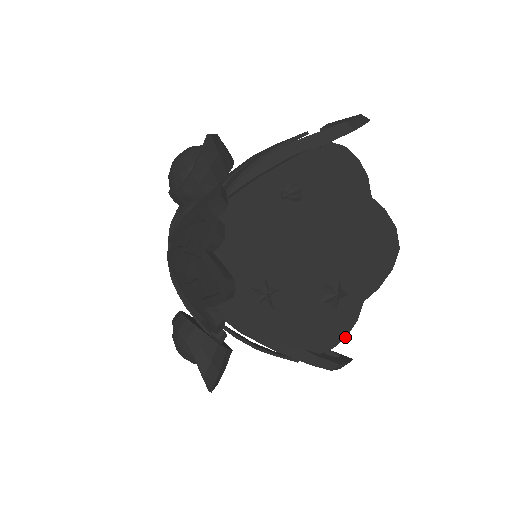
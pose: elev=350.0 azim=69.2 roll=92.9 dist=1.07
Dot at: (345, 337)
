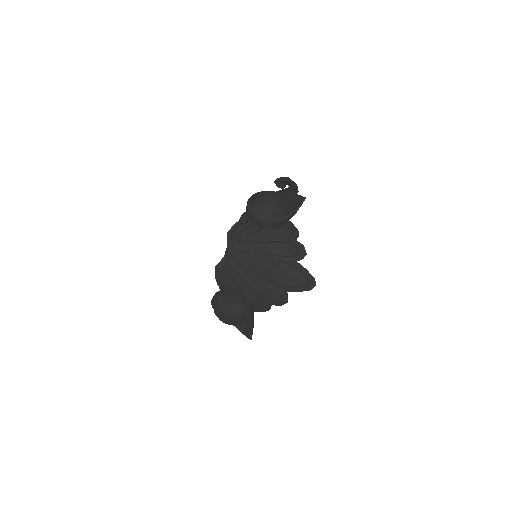
Dot at: occluded
